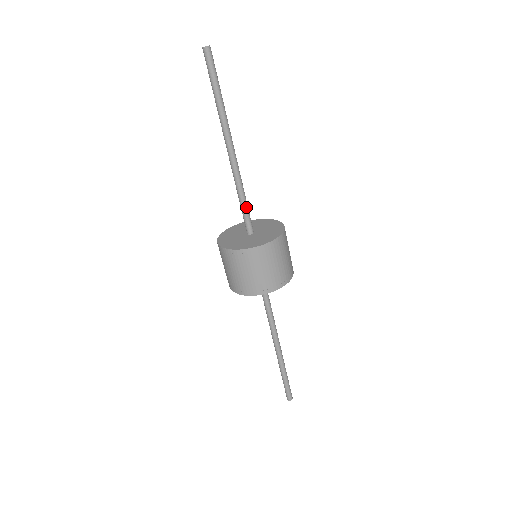
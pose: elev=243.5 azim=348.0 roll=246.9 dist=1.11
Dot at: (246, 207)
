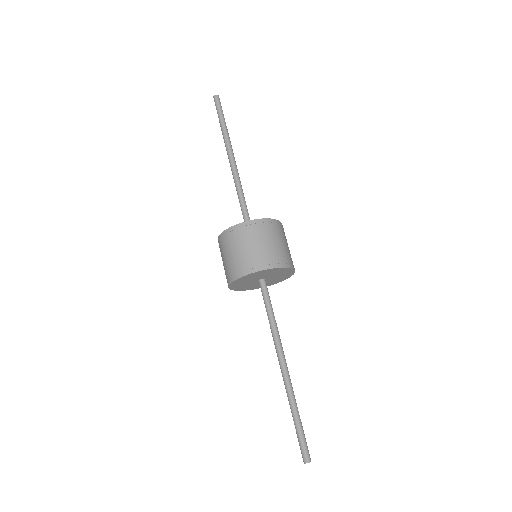
Dot at: occluded
